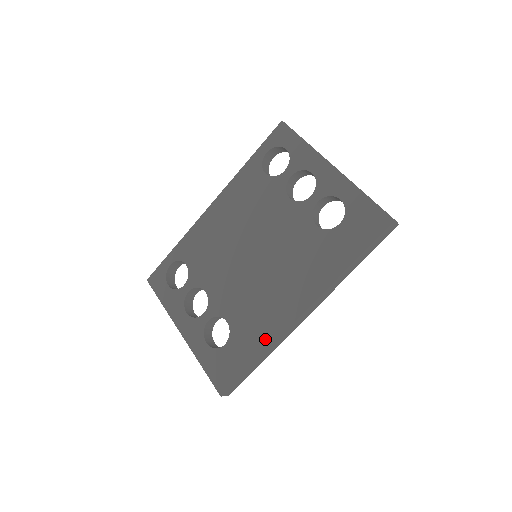
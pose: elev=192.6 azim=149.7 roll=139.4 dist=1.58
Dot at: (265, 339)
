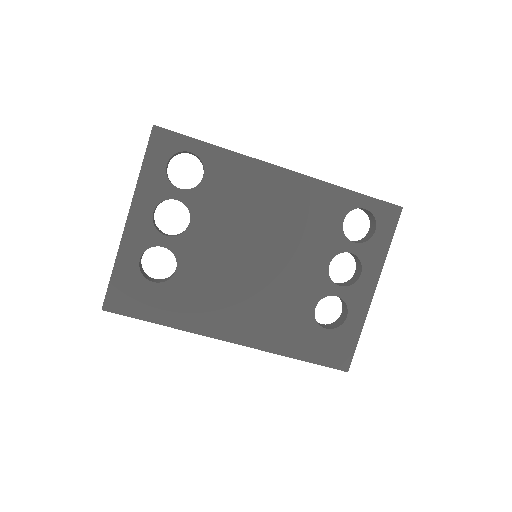
Dot at: (187, 322)
